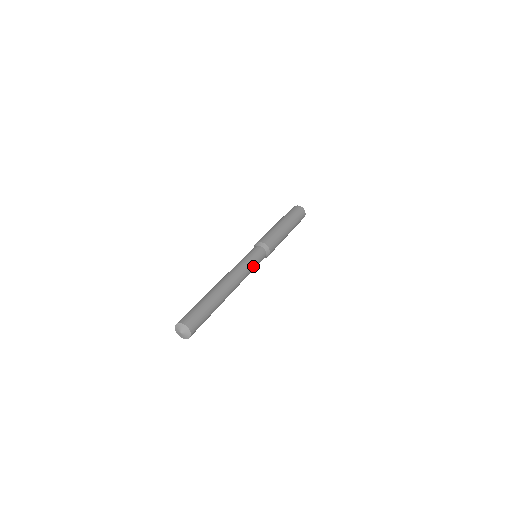
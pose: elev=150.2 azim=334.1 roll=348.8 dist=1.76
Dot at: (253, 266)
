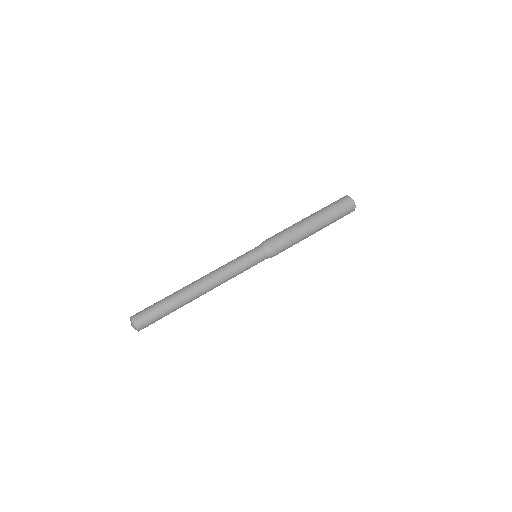
Dot at: (241, 268)
